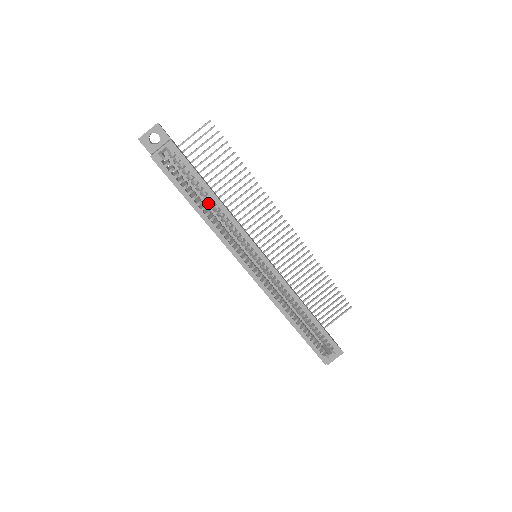
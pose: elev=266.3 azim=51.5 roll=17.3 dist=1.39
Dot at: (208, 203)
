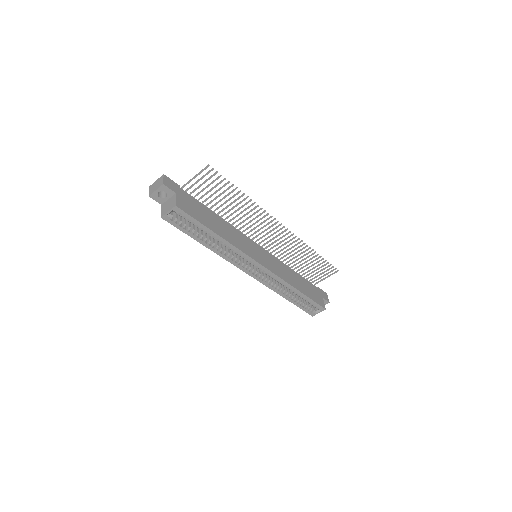
Dot at: occluded
